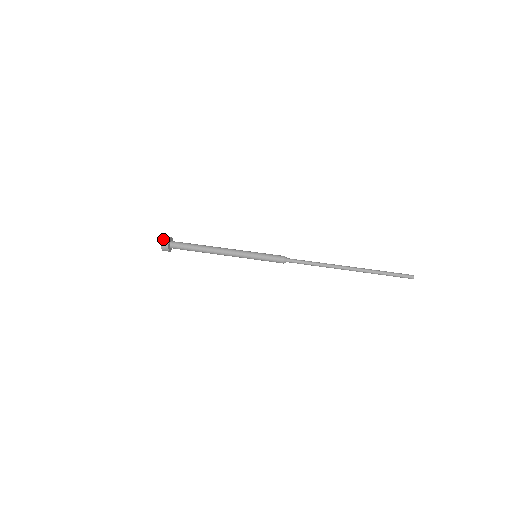
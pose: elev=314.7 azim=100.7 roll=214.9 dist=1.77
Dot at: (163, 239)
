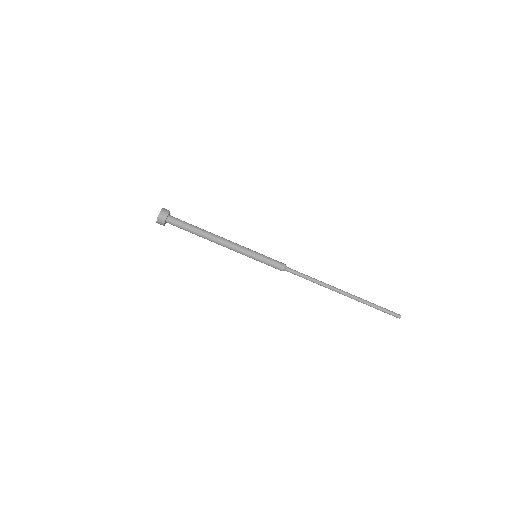
Dot at: (157, 221)
